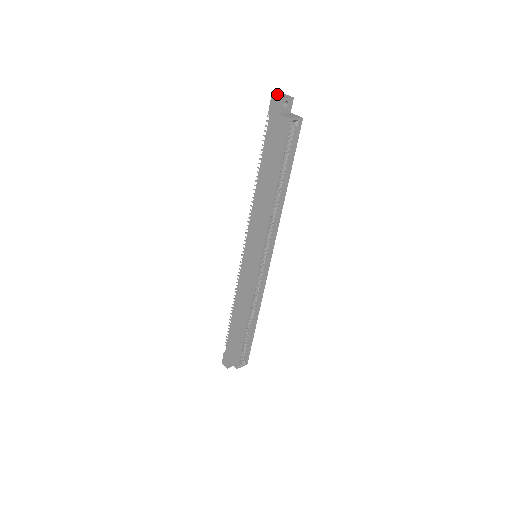
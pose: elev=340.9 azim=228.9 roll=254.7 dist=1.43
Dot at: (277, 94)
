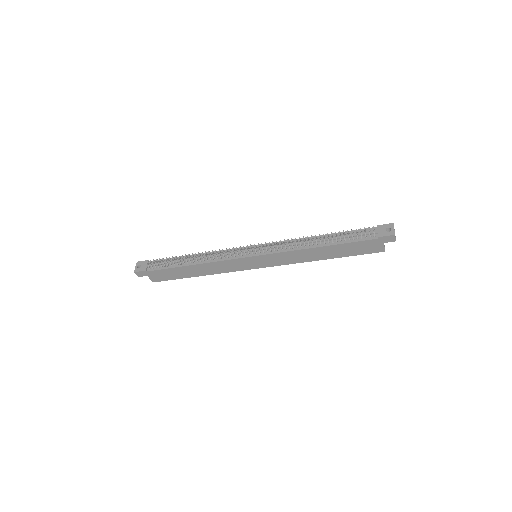
Dot at: occluded
